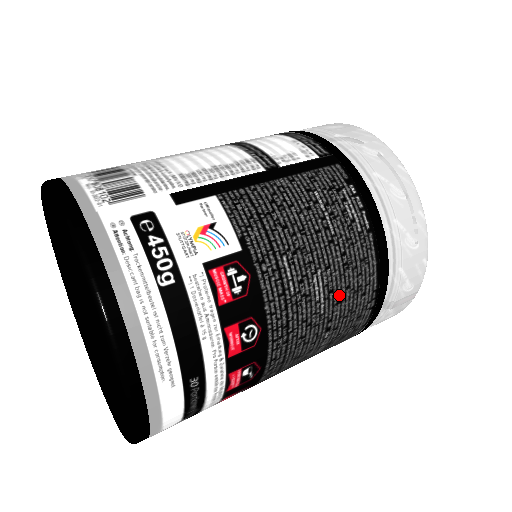
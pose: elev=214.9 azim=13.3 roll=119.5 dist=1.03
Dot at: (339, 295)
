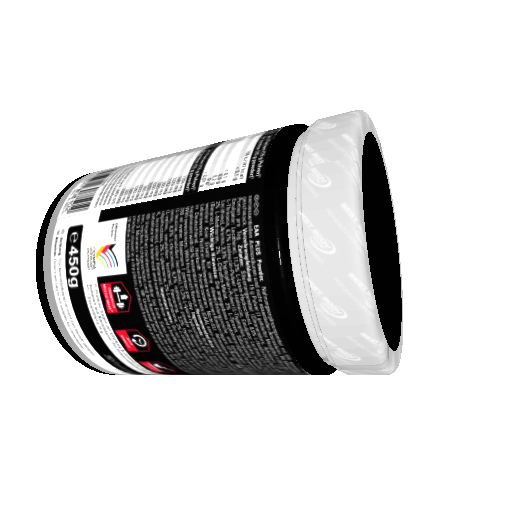
Dot at: (228, 338)
